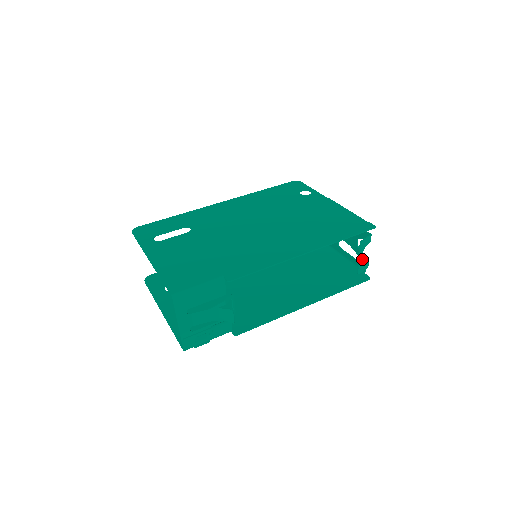
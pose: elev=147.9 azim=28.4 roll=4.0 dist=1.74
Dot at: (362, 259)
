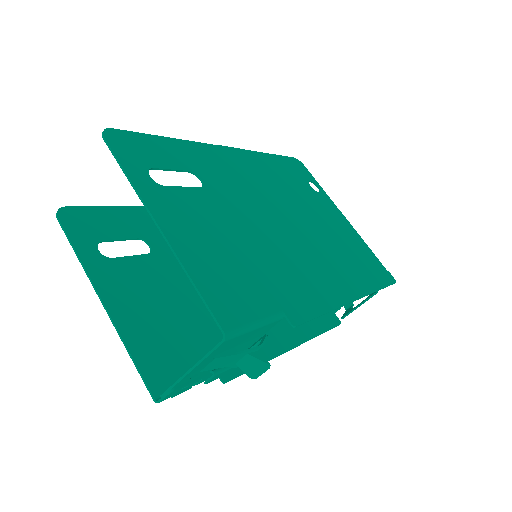
Dot at: occluded
